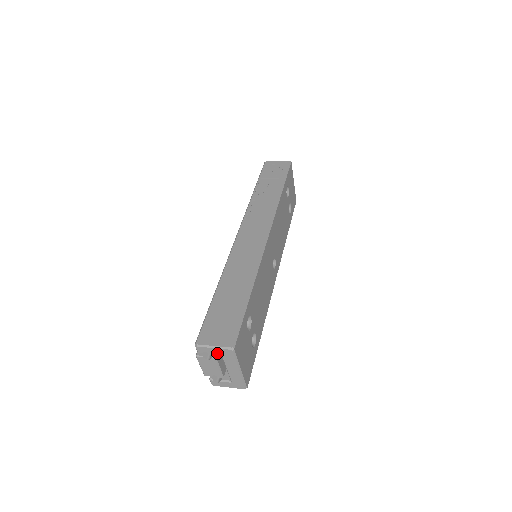
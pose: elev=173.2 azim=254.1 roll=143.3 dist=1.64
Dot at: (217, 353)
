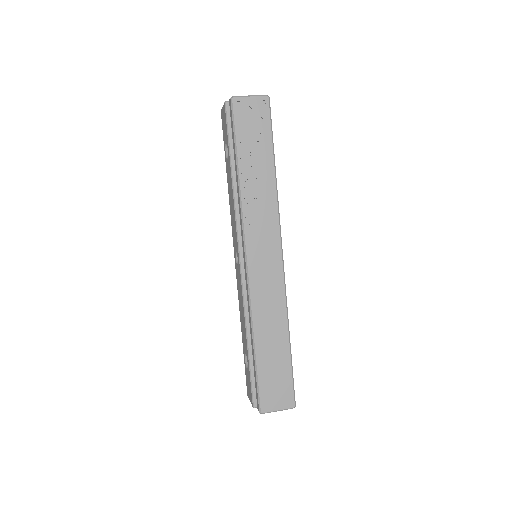
Dot at: occluded
